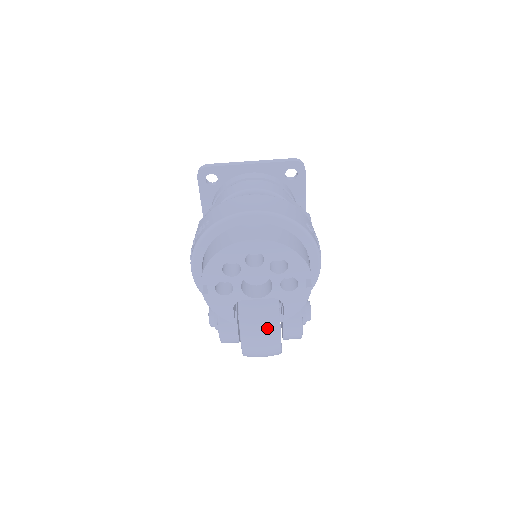
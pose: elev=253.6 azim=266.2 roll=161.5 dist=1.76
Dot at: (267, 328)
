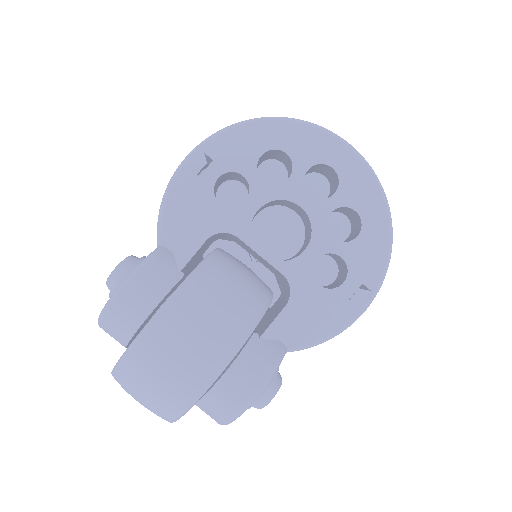
Dot at: (224, 324)
